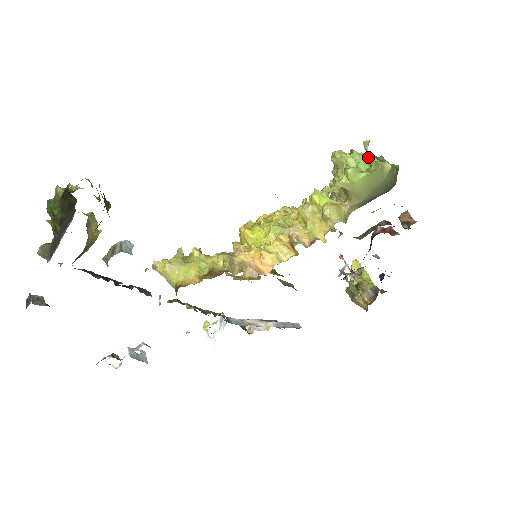
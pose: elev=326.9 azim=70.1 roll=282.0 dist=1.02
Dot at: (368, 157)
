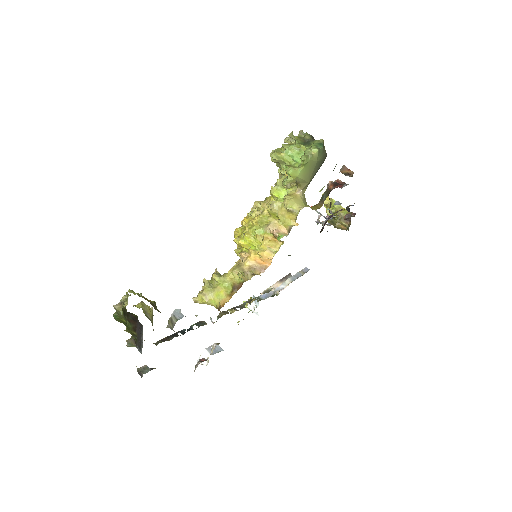
Dot at: (297, 148)
